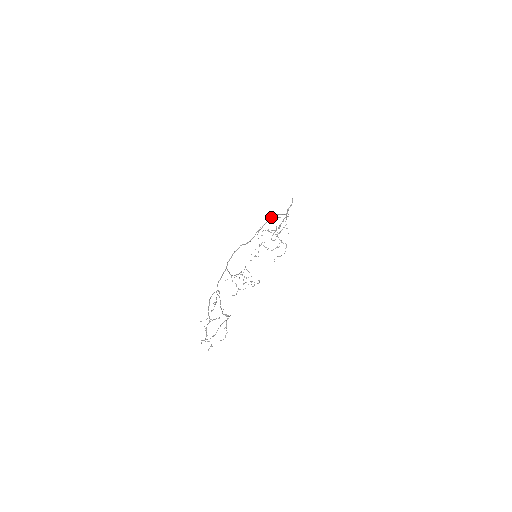
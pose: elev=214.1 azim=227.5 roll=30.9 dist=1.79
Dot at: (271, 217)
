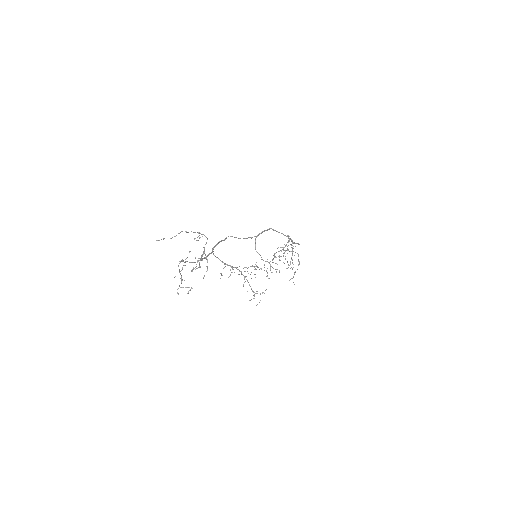
Dot at: (265, 230)
